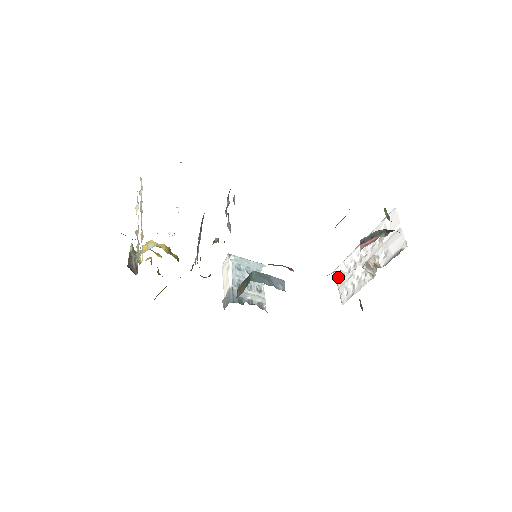
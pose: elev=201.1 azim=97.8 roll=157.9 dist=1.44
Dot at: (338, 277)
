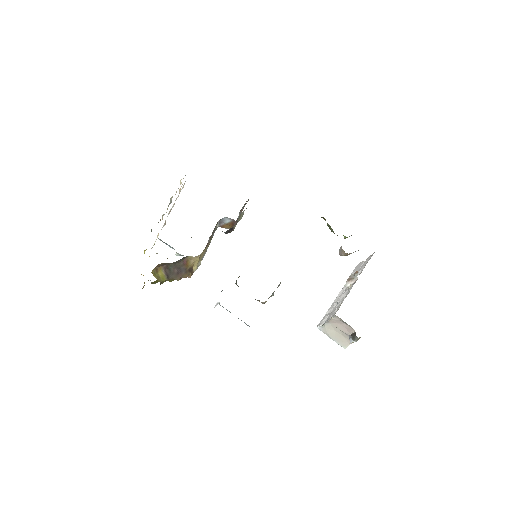
Dot at: (324, 321)
